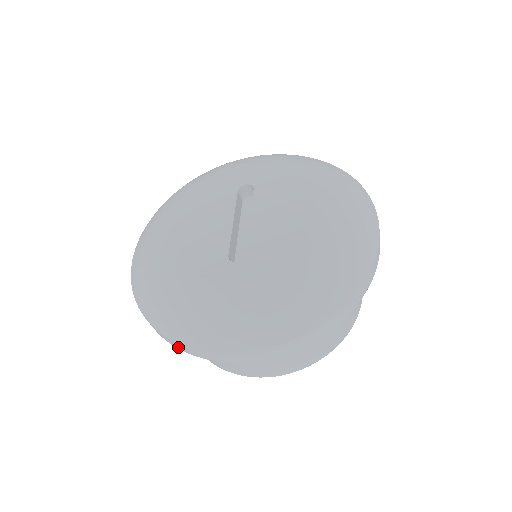
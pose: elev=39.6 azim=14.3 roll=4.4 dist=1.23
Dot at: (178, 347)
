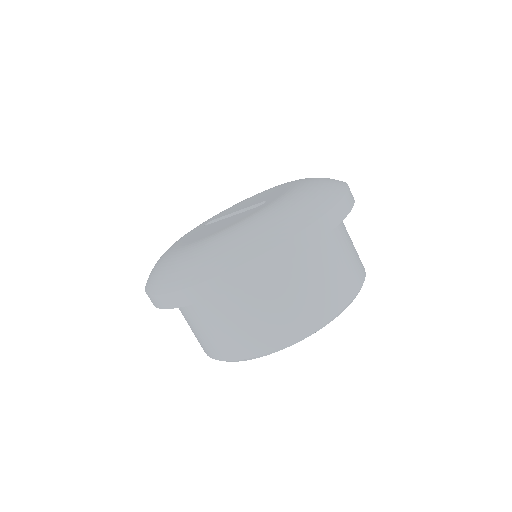
Dot at: (297, 249)
